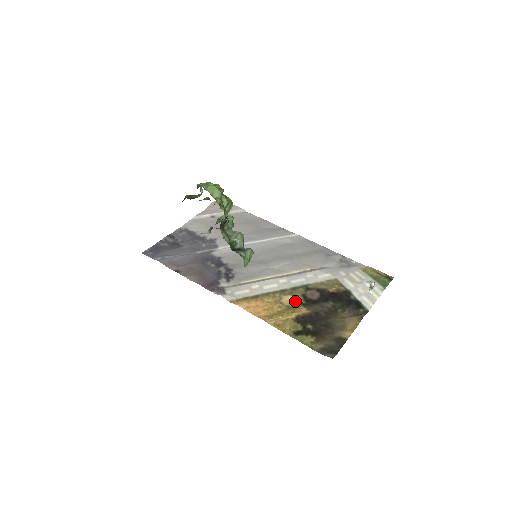
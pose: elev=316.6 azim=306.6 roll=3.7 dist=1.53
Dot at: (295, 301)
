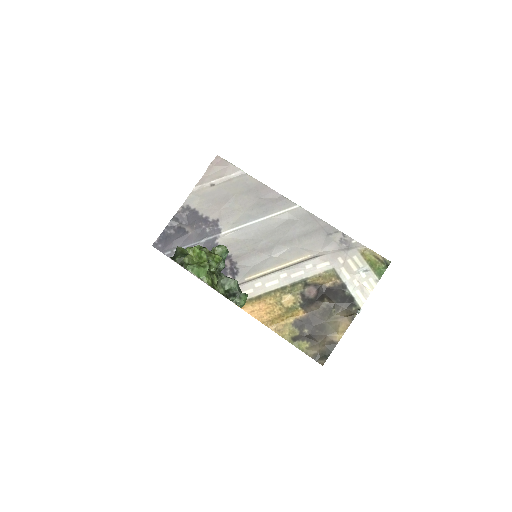
Dot at: (294, 301)
